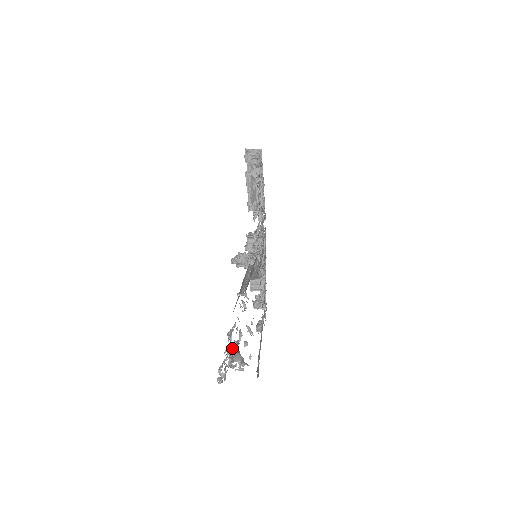
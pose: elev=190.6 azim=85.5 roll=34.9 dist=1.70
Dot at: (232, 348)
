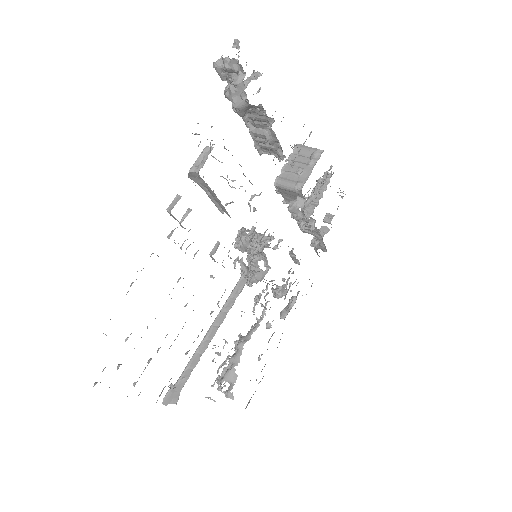
Dot at: (237, 347)
